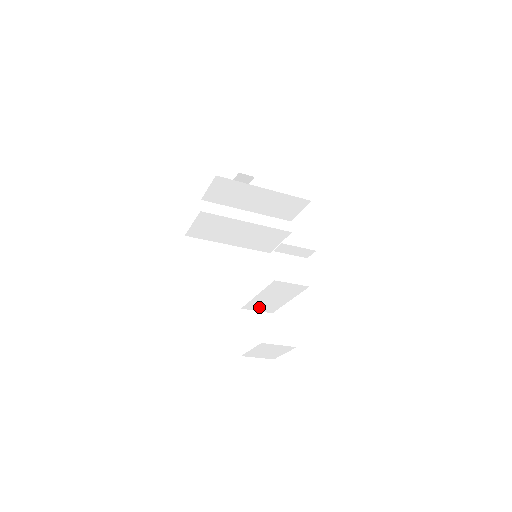
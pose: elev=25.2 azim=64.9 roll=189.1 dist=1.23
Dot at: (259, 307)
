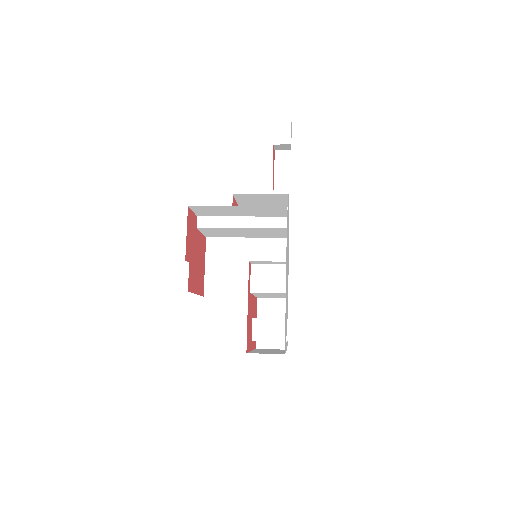
Dot at: (270, 297)
